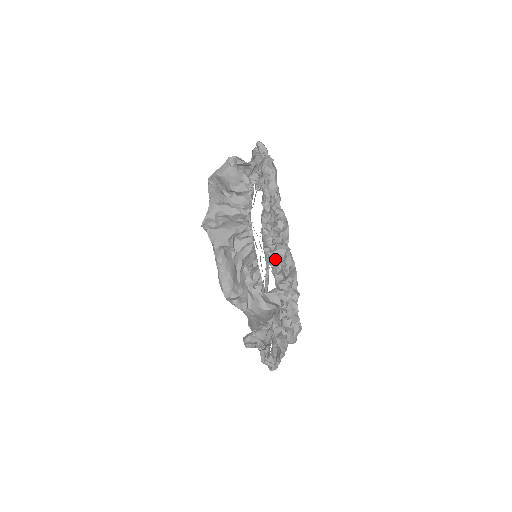
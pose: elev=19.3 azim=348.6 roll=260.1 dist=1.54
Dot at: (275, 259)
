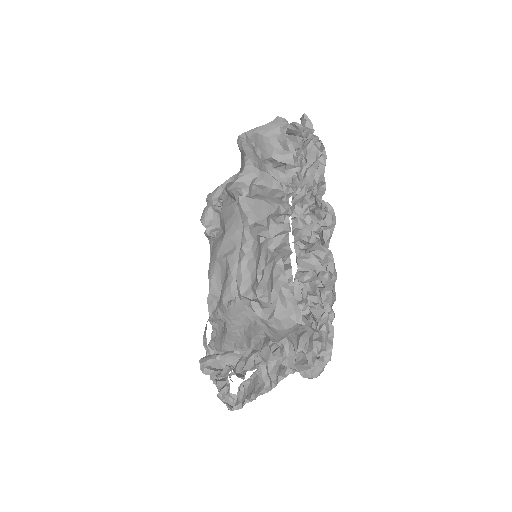
Dot at: (313, 261)
